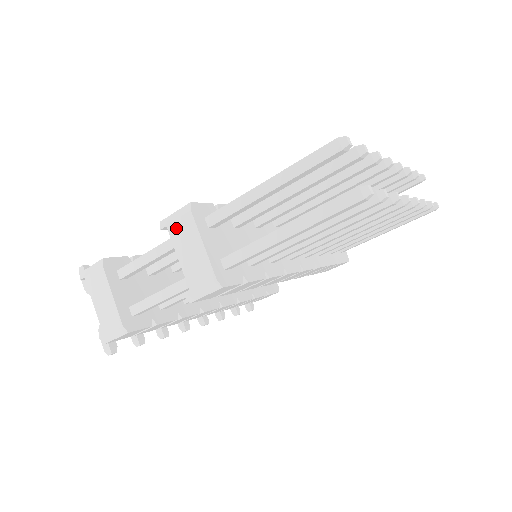
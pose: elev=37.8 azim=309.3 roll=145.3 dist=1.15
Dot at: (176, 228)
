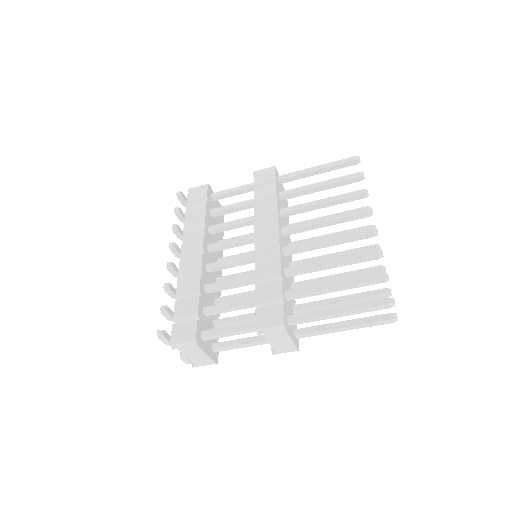
Dot at: (272, 335)
